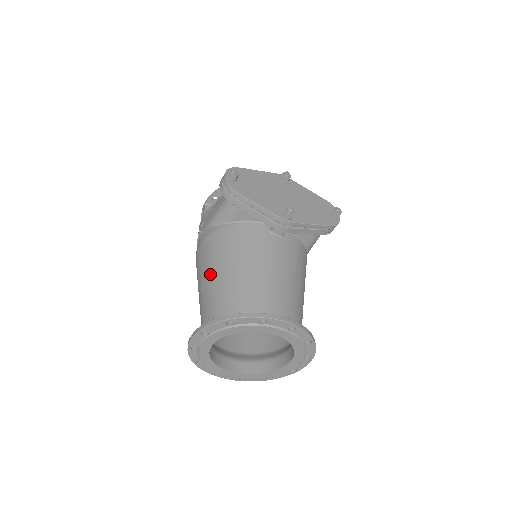
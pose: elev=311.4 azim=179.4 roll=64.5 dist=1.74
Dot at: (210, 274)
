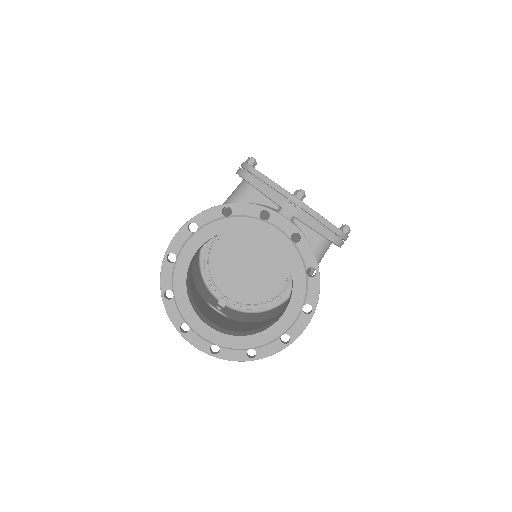
Dot at: occluded
